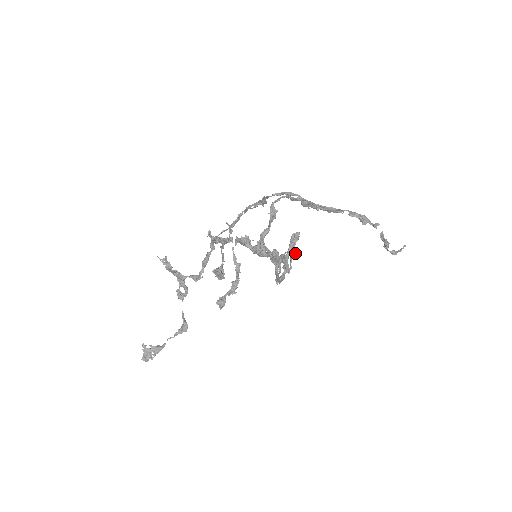
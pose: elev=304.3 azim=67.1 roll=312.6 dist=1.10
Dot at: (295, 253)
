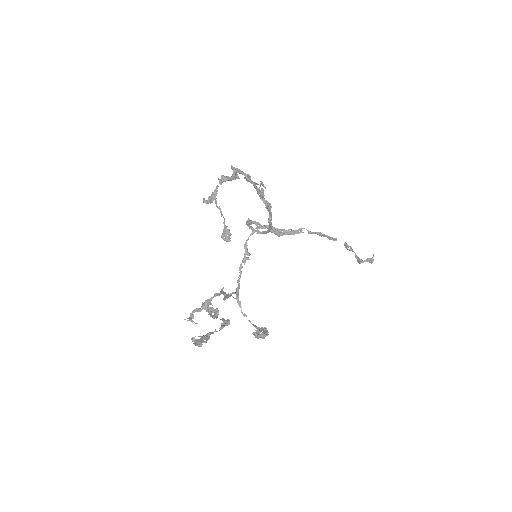
Dot at: occluded
